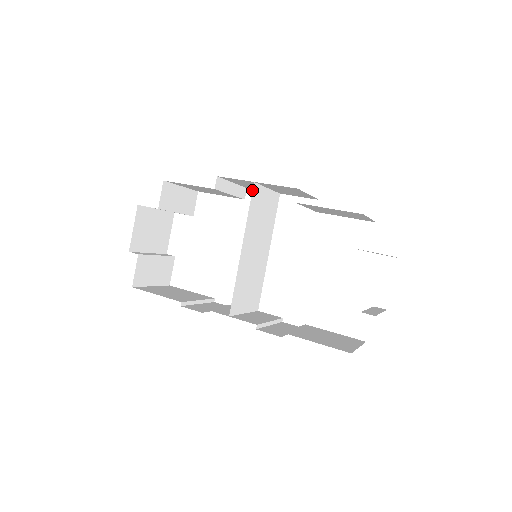
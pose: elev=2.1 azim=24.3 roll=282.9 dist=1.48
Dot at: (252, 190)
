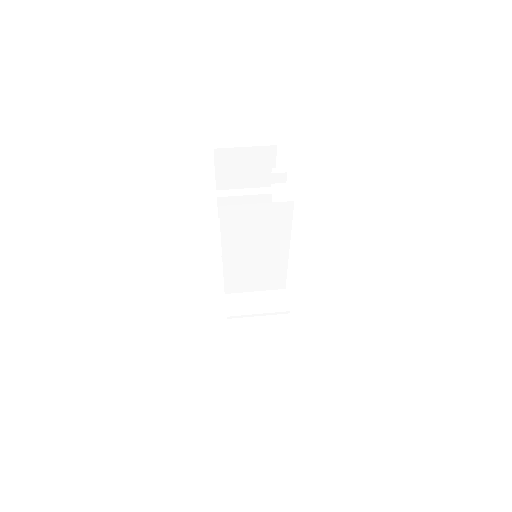
Dot at: (219, 212)
